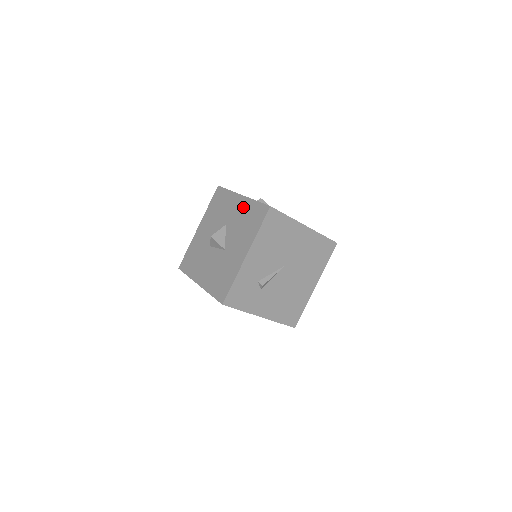
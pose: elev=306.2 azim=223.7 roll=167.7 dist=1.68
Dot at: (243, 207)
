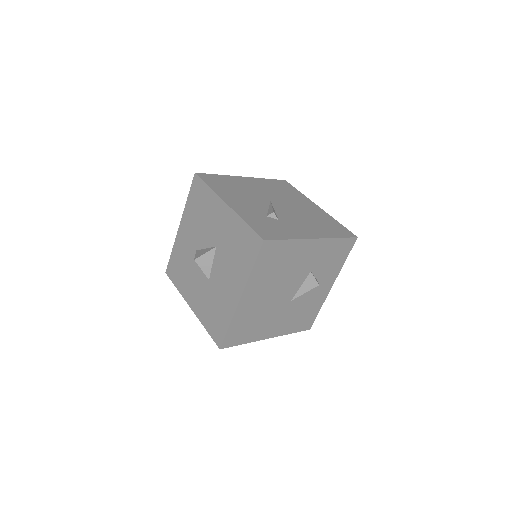
Dot at: (188, 220)
